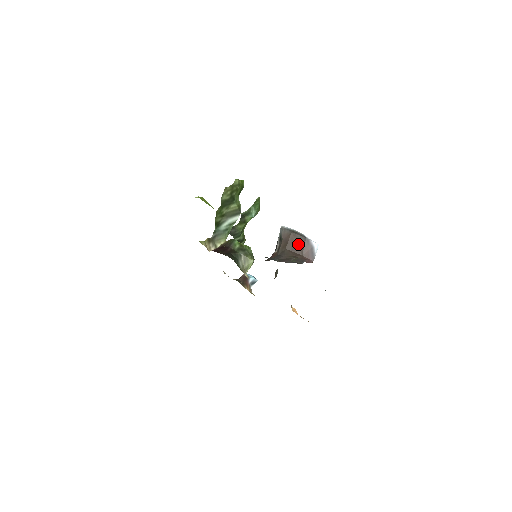
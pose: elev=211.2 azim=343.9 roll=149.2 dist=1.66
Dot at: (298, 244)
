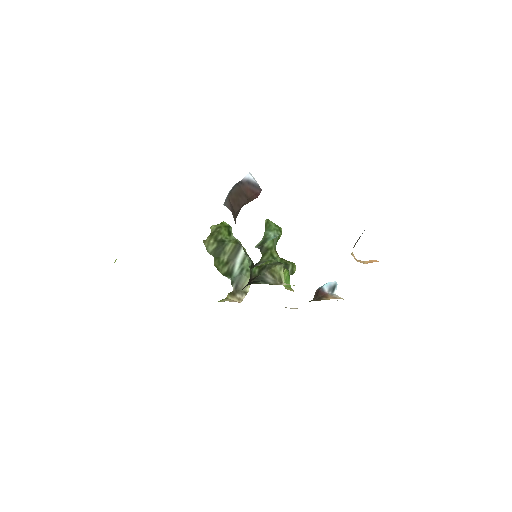
Dot at: (238, 196)
